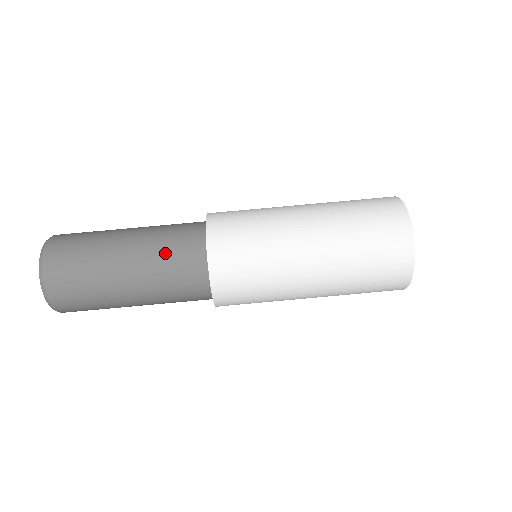
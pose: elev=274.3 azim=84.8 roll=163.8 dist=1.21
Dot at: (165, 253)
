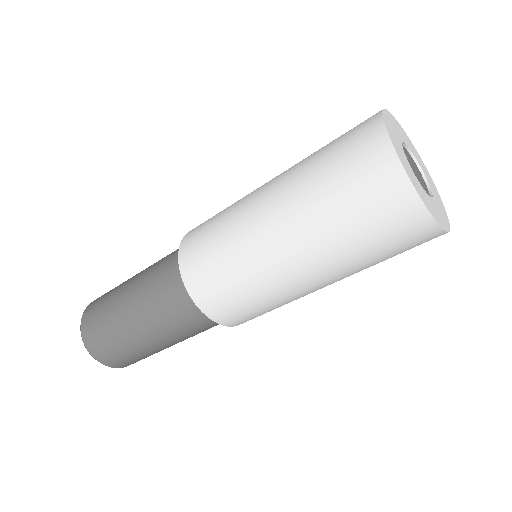
Dot at: (160, 304)
